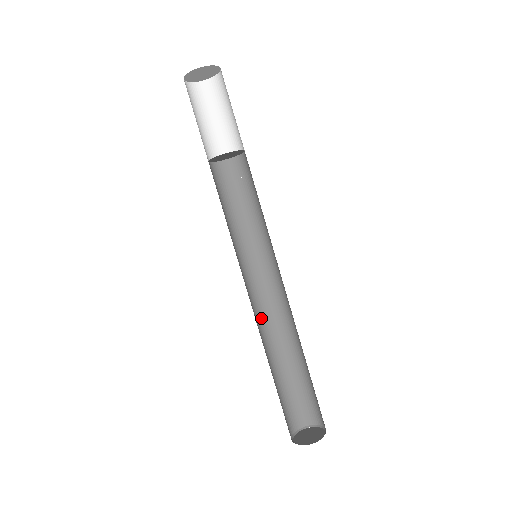
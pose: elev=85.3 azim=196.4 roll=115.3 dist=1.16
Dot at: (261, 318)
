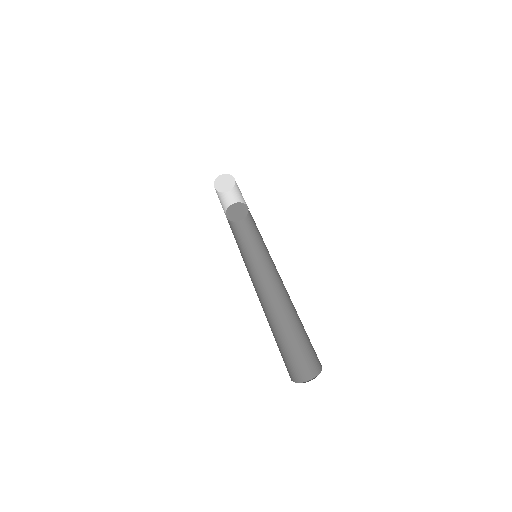
Dot at: (258, 296)
